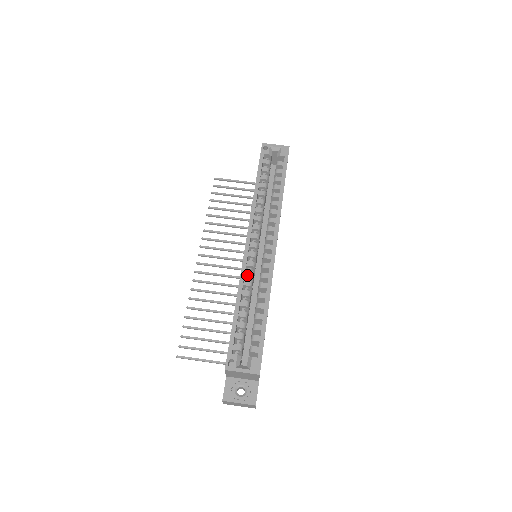
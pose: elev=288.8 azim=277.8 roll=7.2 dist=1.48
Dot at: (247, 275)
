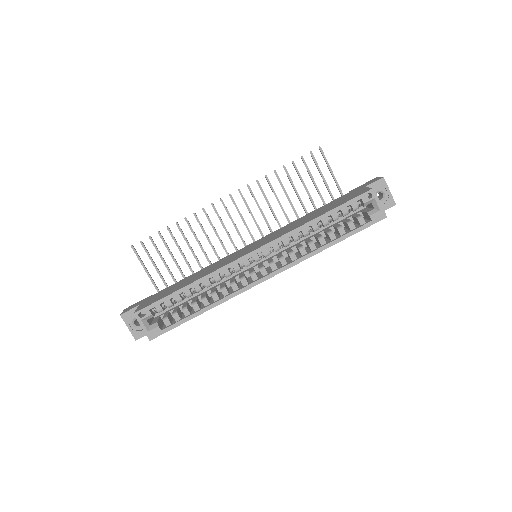
Dot at: (224, 273)
